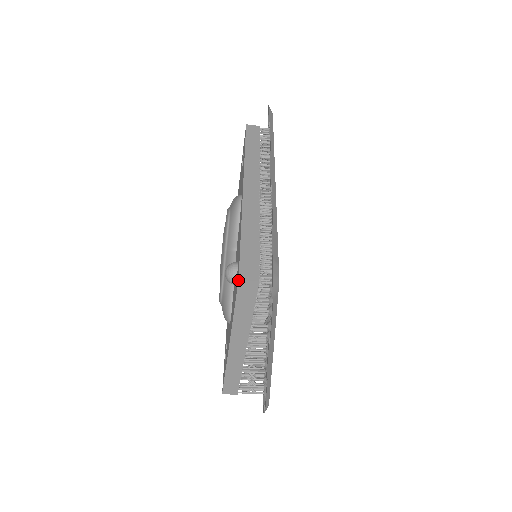
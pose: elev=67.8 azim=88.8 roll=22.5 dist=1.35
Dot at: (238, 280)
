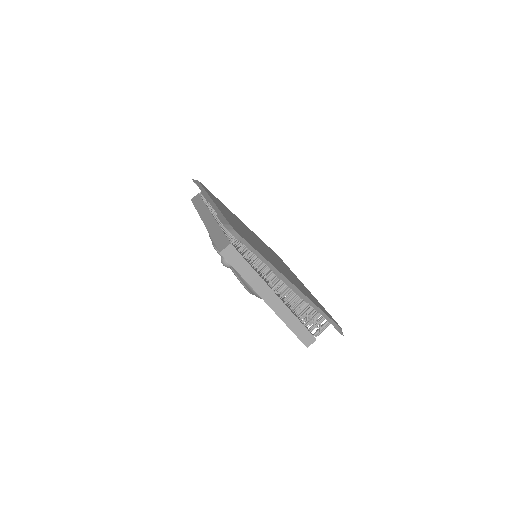
Dot at: (220, 253)
